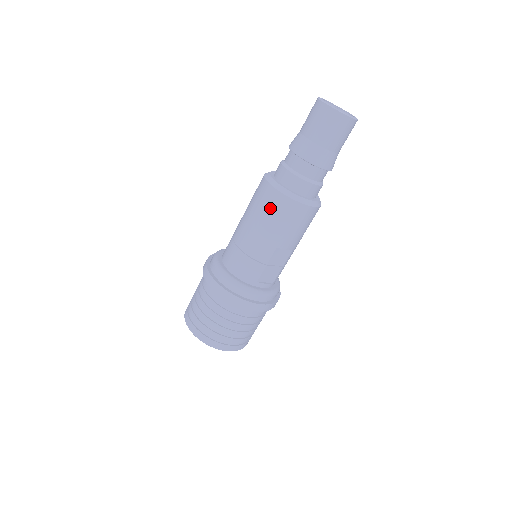
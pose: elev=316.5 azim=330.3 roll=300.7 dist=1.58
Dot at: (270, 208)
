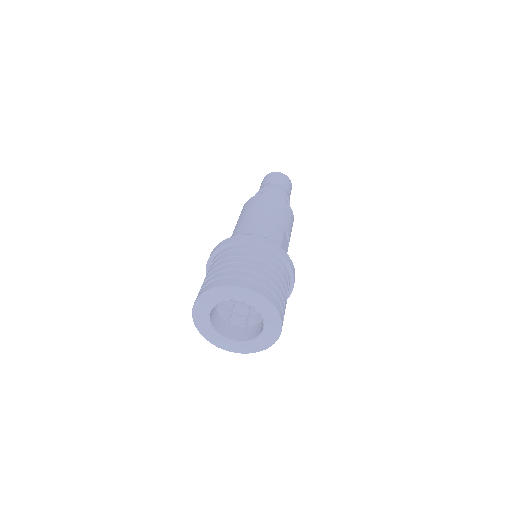
Dot at: (272, 202)
